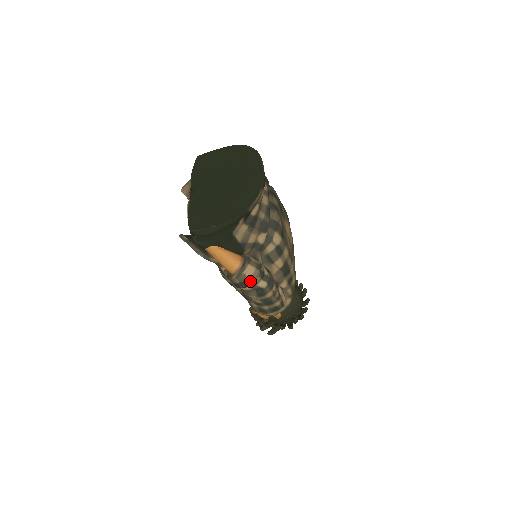
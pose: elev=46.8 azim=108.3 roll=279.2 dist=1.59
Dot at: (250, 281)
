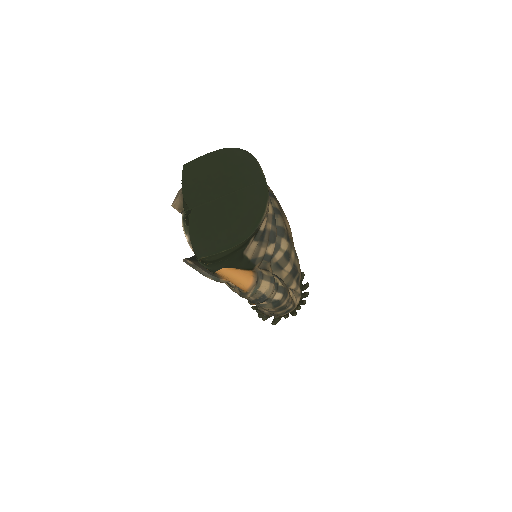
Dot at: (266, 297)
